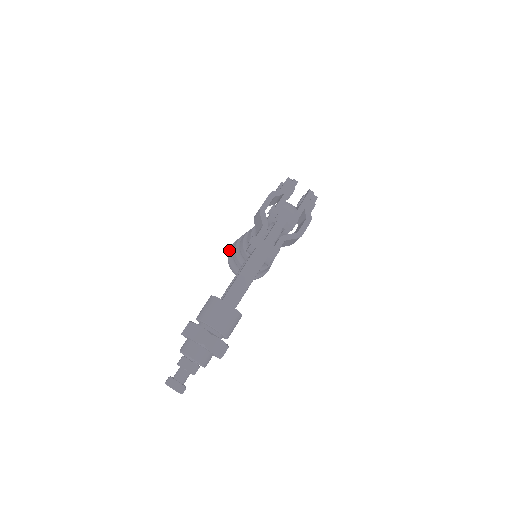
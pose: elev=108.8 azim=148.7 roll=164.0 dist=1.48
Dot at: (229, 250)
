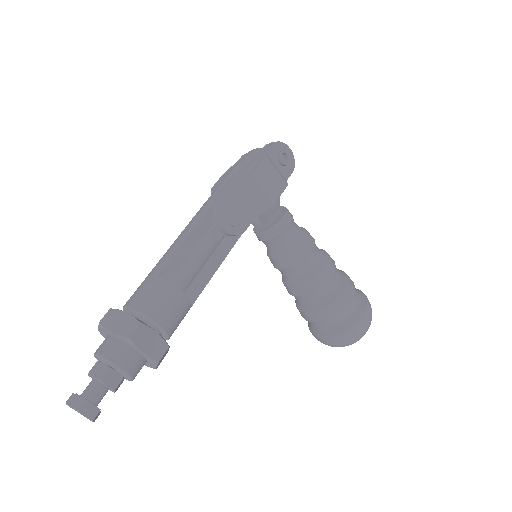
Dot at: occluded
